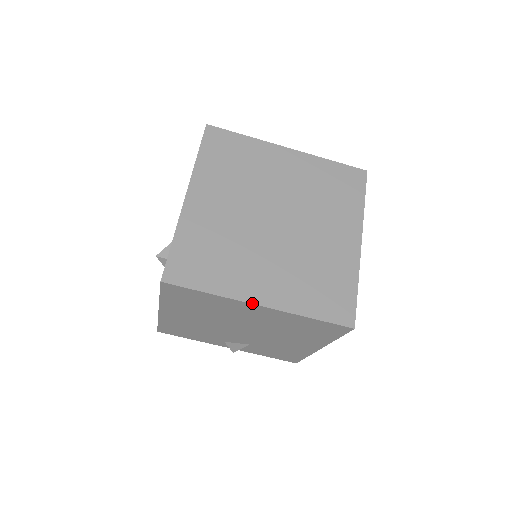
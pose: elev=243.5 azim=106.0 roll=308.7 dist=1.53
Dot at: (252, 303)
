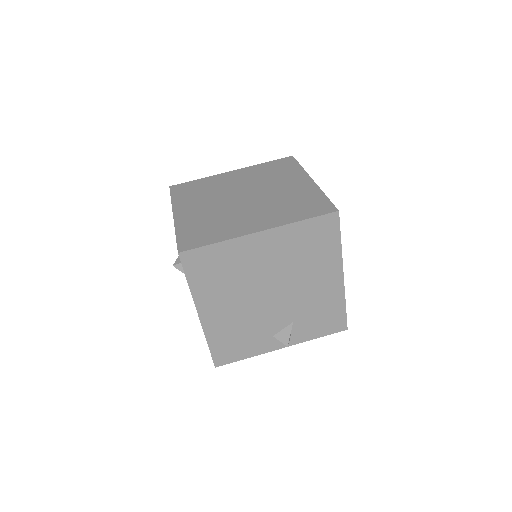
Dot at: (253, 233)
